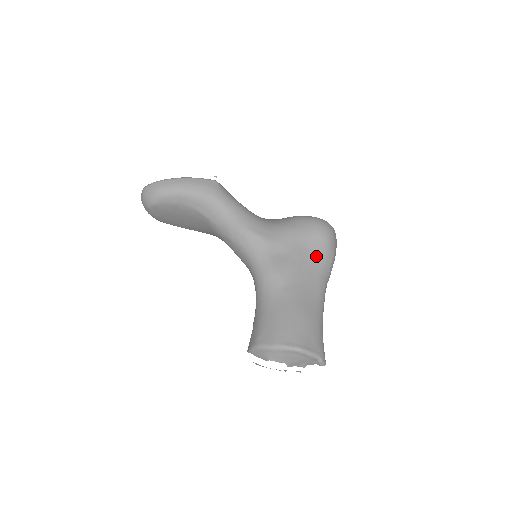
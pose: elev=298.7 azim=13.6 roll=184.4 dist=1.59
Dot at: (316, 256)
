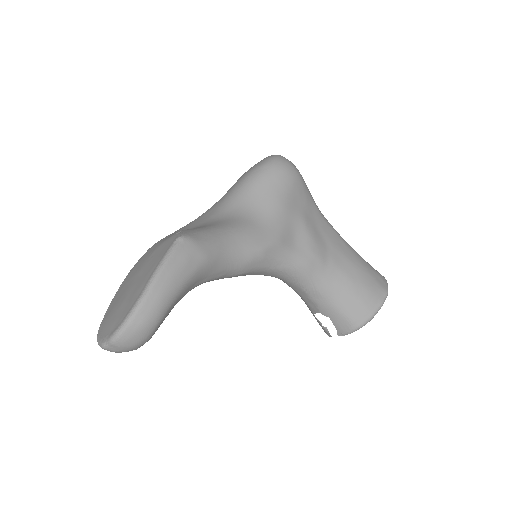
Dot at: (308, 203)
